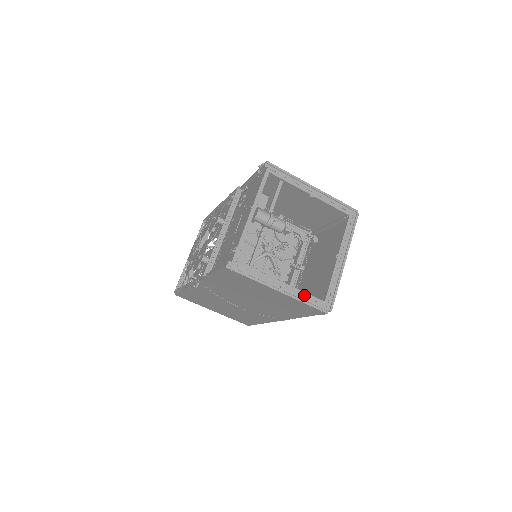
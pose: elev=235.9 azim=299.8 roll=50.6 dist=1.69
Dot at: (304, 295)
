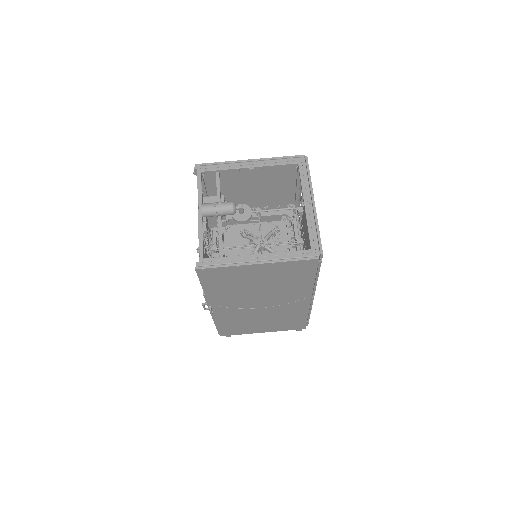
Dot at: (286, 254)
